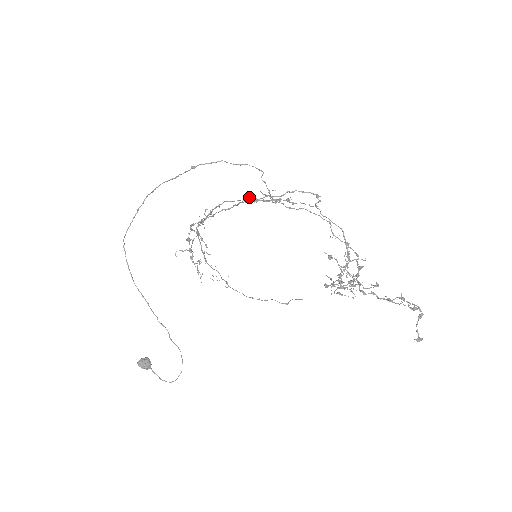
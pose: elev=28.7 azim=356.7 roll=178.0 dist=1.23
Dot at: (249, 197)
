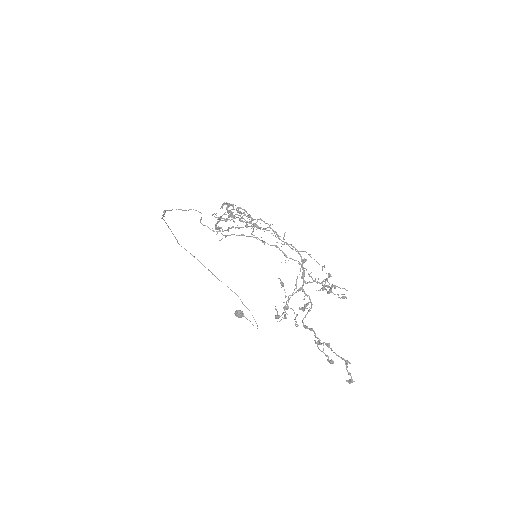
Dot at: (230, 205)
